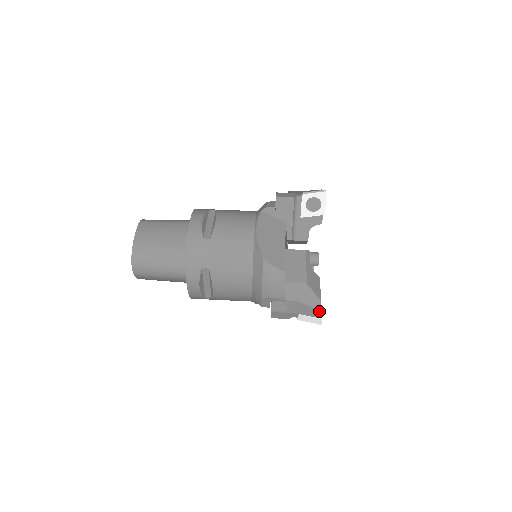
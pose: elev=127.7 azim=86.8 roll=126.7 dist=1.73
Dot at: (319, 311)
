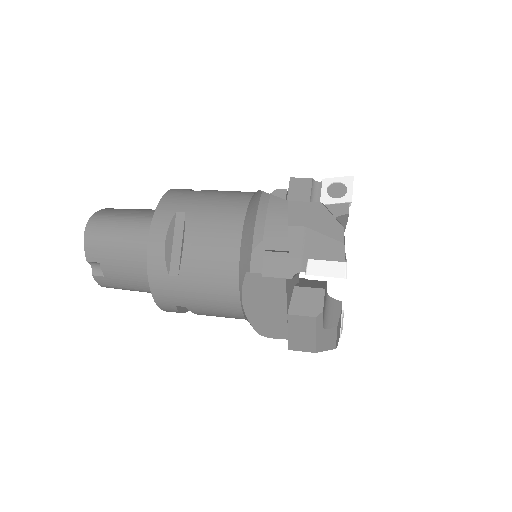
Dot at: (341, 243)
